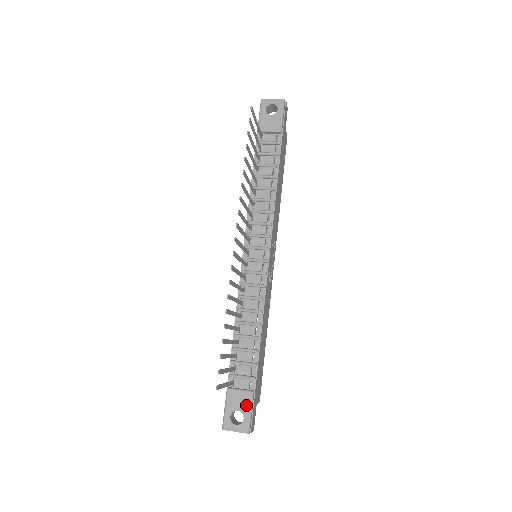
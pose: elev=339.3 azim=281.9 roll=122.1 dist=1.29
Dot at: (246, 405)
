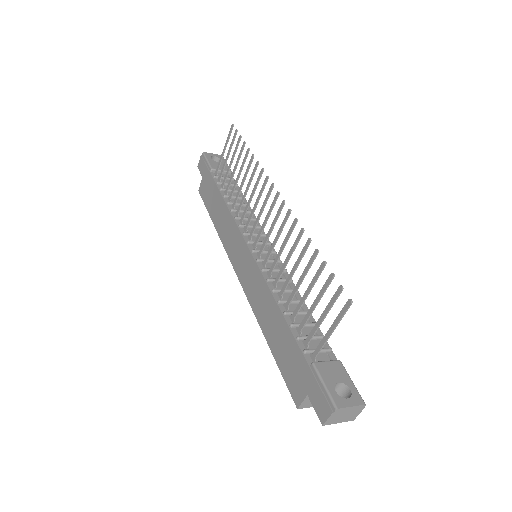
Dot at: (343, 374)
